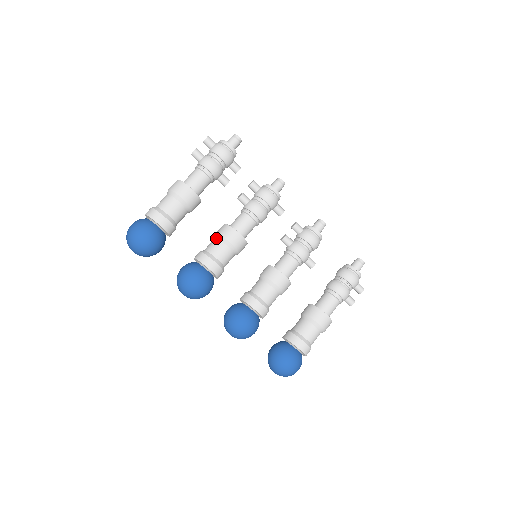
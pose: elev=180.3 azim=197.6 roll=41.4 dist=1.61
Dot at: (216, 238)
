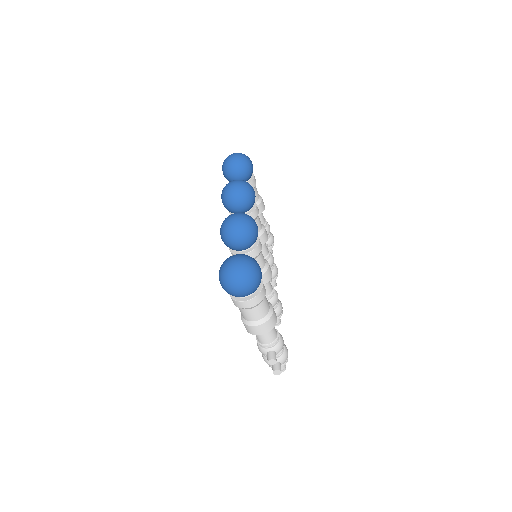
Dot at: occluded
